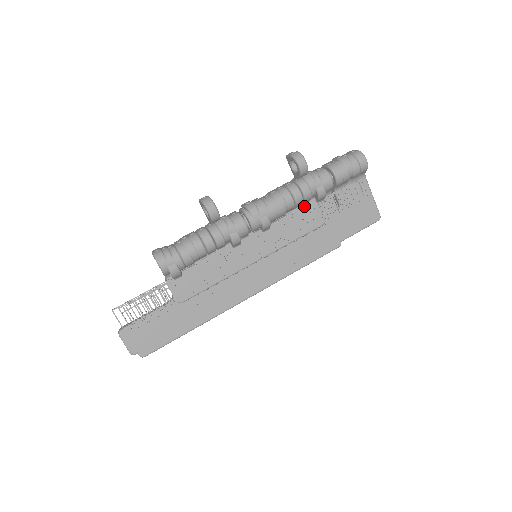
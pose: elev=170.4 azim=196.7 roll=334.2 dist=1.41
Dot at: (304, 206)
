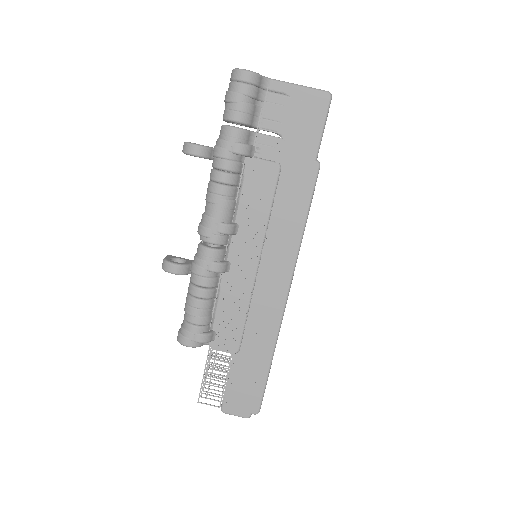
Dot at: (245, 174)
